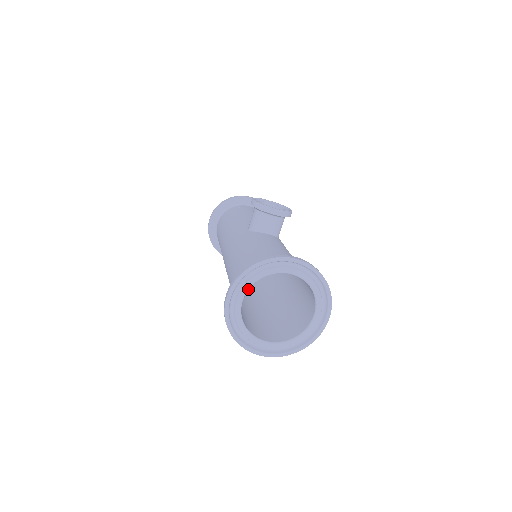
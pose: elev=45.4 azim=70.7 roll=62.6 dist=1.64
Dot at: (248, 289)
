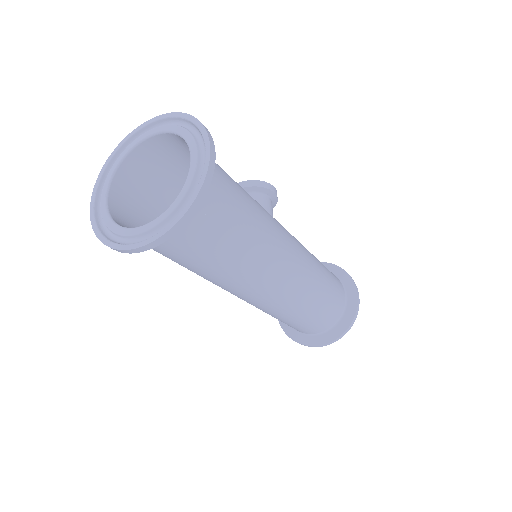
Dot at: (110, 181)
